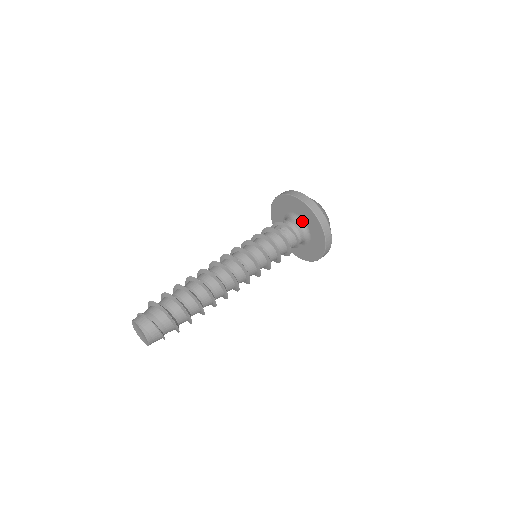
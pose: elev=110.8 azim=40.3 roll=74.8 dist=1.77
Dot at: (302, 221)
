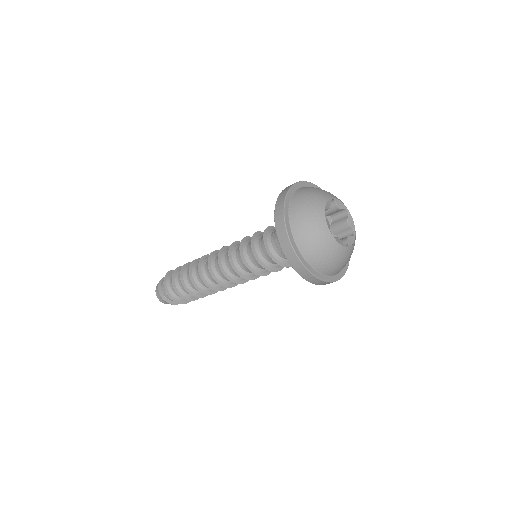
Dot at: occluded
